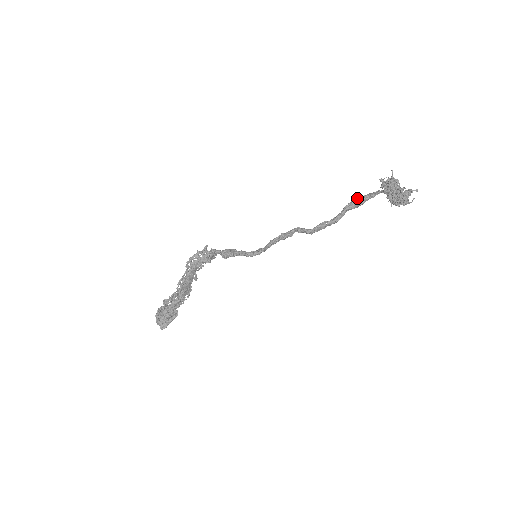
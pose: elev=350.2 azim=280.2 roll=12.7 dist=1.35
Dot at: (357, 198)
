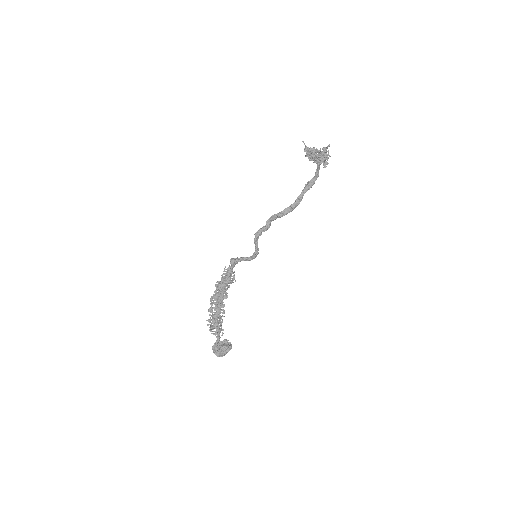
Dot at: (308, 182)
